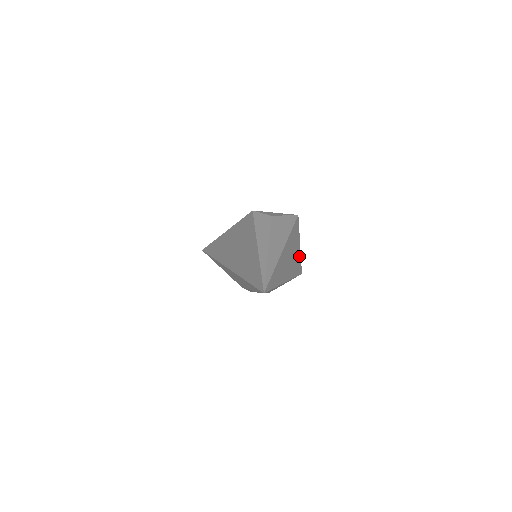
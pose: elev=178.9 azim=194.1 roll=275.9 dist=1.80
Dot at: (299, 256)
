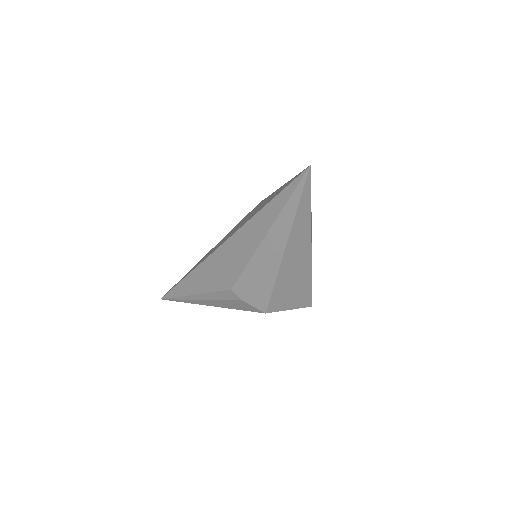
Dot at: occluded
